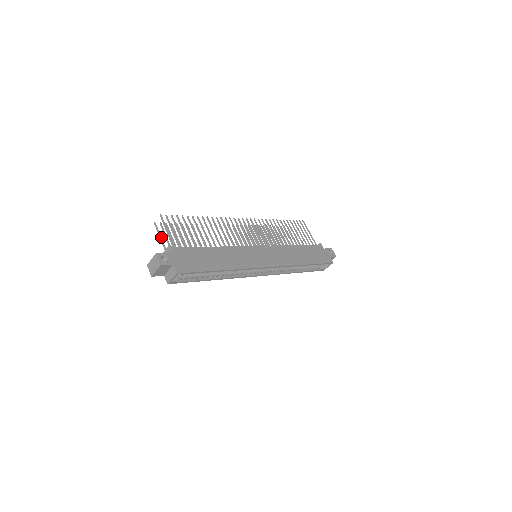
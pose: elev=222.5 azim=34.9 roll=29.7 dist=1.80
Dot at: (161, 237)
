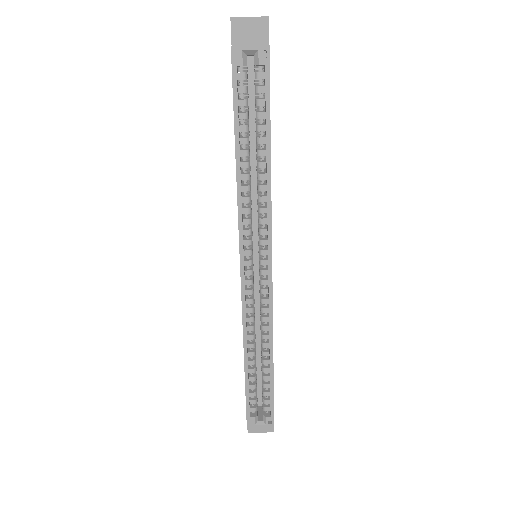
Dot at: occluded
